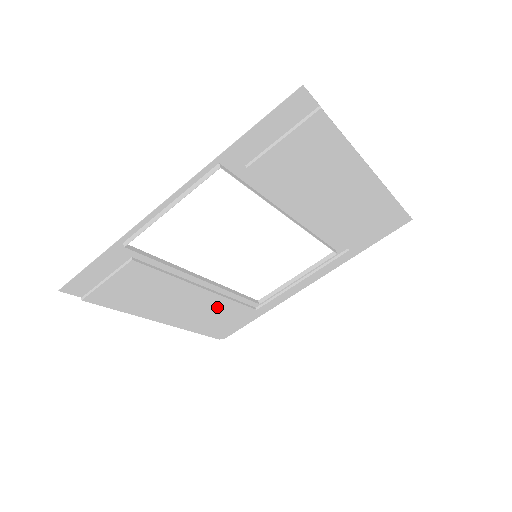
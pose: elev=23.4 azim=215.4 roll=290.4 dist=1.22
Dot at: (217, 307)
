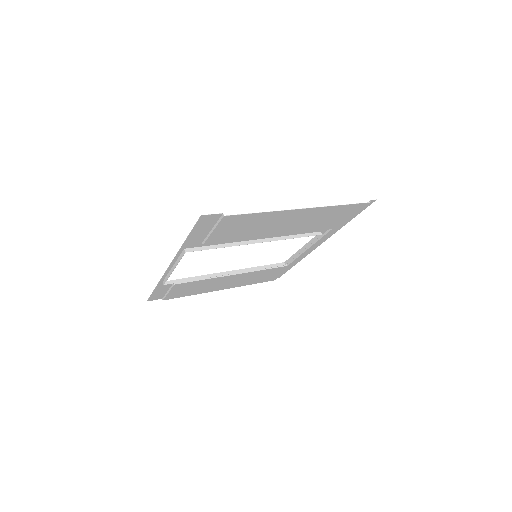
Dot at: (254, 275)
